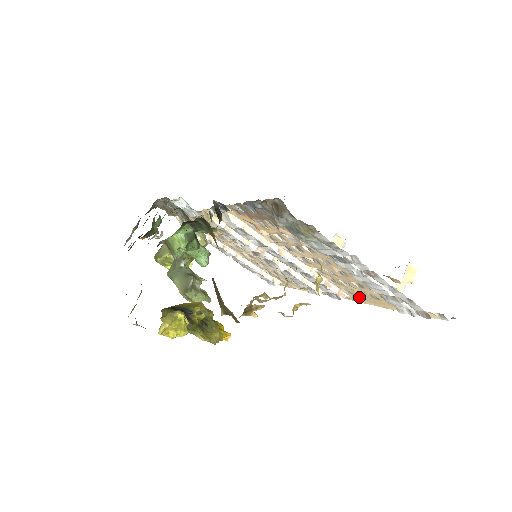
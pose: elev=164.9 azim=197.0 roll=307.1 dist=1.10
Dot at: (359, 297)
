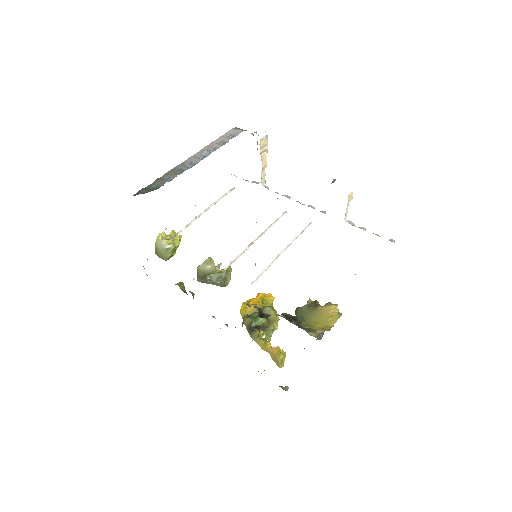
Dot at: occluded
